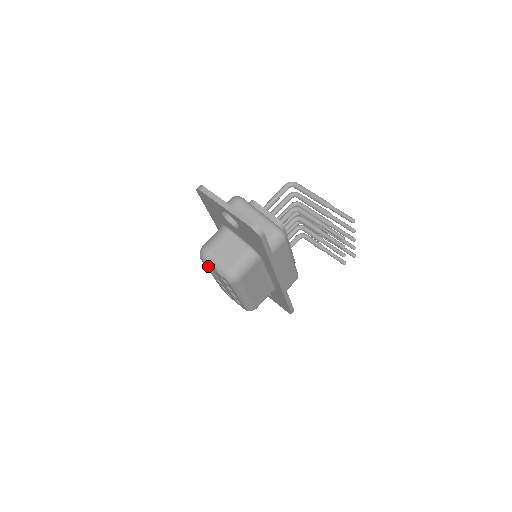
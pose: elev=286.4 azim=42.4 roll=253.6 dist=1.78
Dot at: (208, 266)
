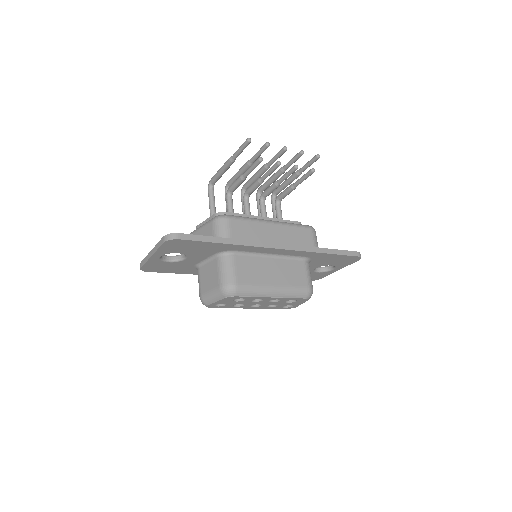
Dot at: (223, 306)
